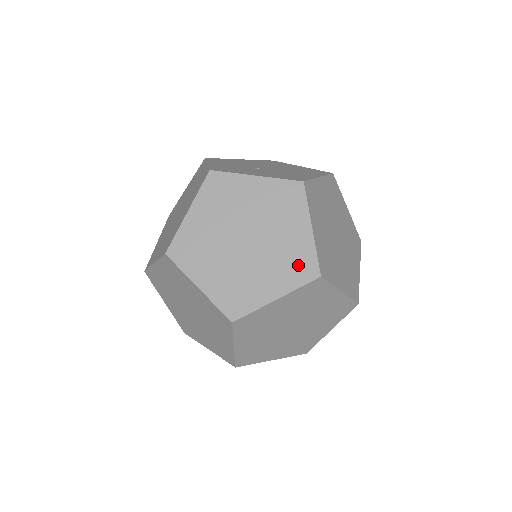
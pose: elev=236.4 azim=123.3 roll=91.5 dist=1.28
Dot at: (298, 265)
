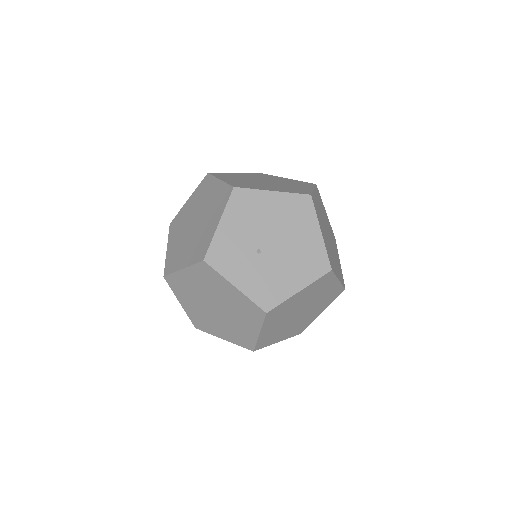
Dot at: (242, 339)
